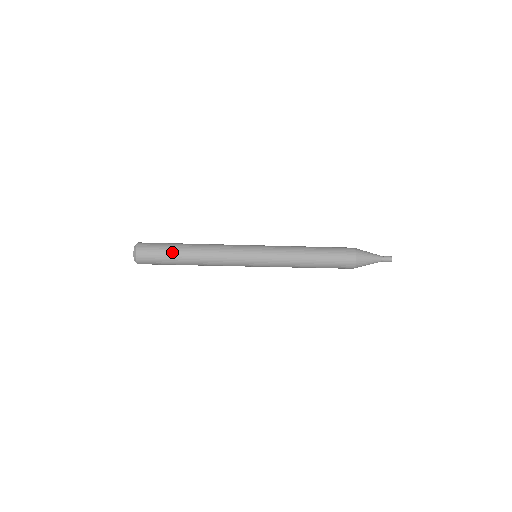
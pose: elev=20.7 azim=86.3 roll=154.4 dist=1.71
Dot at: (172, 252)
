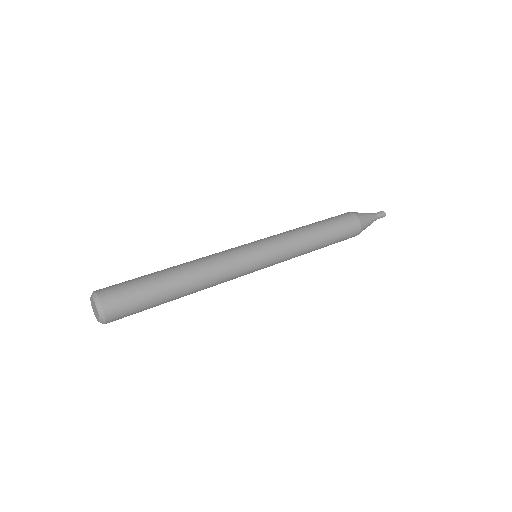
Dot at: (156, 287)
